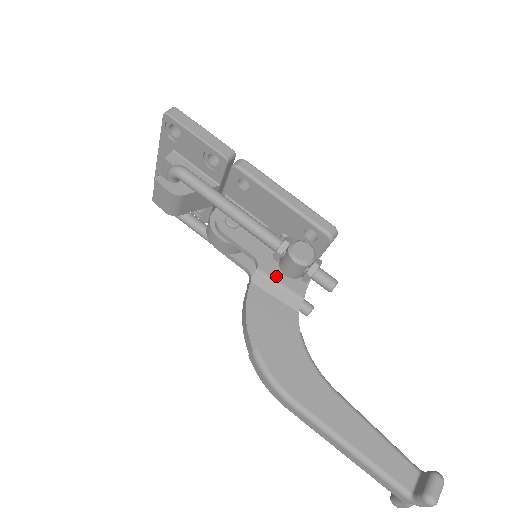
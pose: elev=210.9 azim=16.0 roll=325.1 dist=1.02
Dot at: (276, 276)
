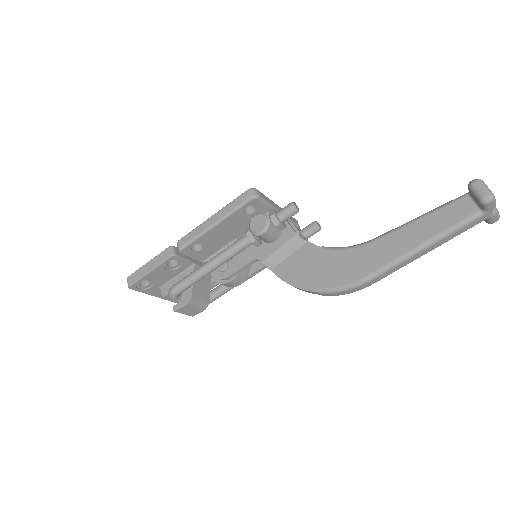
Dot at: (273, 249)
